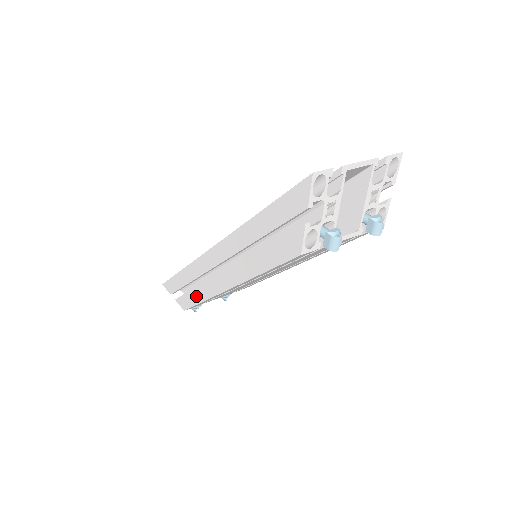
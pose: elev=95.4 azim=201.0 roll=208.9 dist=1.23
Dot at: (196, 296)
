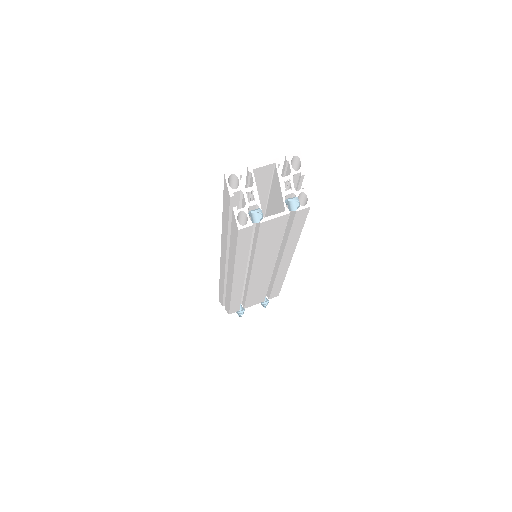
Dot at: (228, 297)
